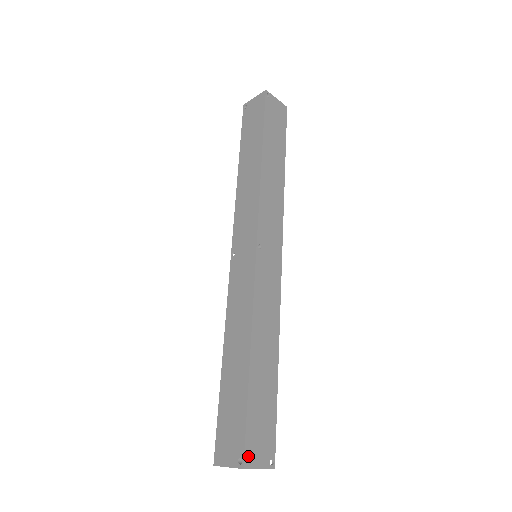
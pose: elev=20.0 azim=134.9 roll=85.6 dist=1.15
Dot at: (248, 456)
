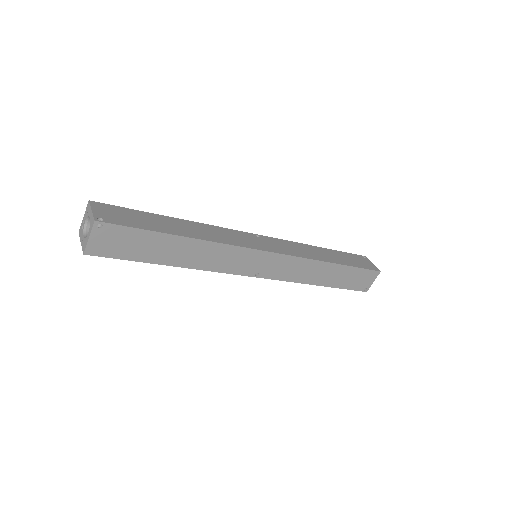
Dot at: (100, 205)
